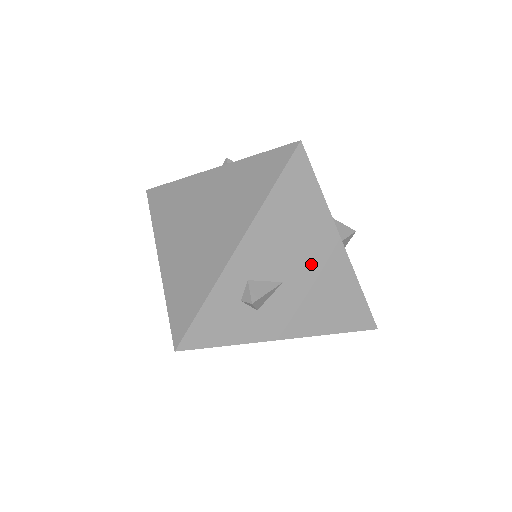
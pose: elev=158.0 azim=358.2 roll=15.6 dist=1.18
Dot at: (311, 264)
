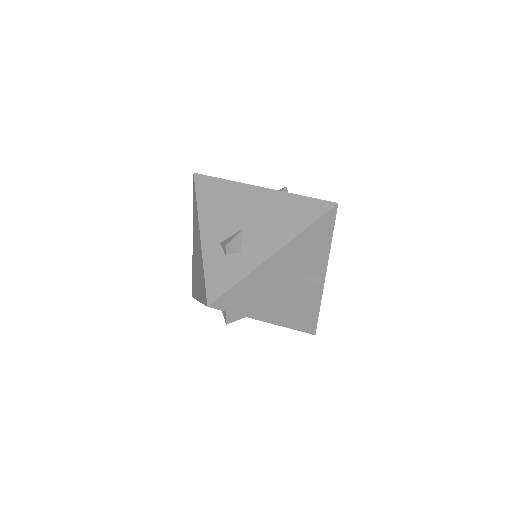
Dot at: (252, 209)
